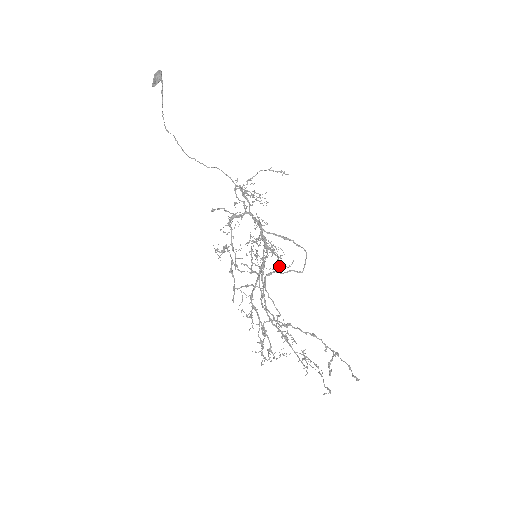
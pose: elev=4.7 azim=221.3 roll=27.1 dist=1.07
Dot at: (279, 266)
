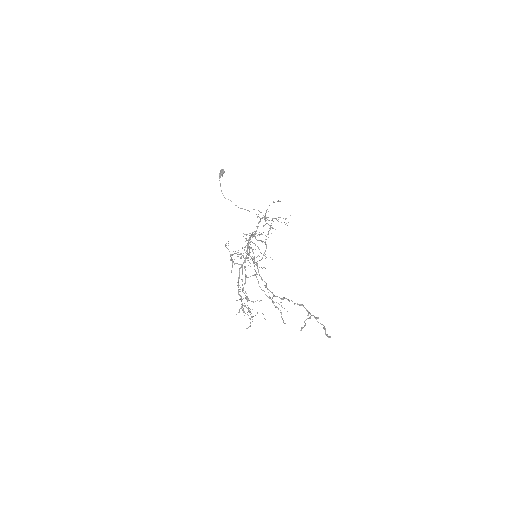
Dot at: (241, 257)
